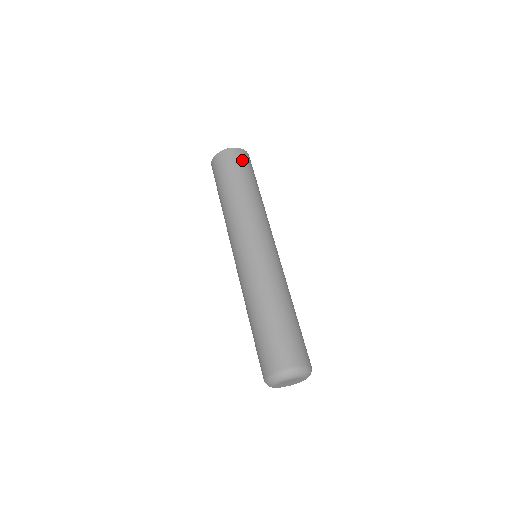
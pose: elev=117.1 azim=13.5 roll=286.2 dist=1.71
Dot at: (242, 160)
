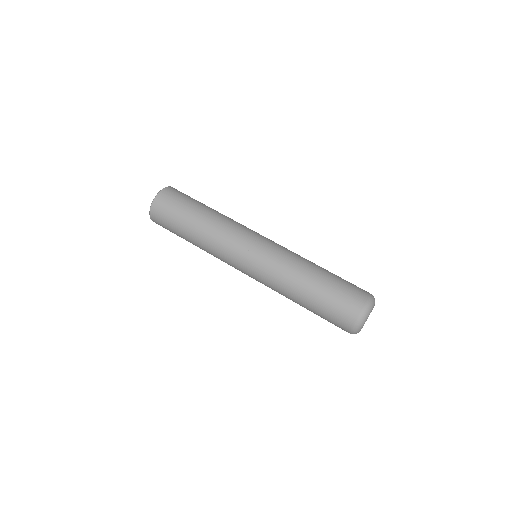
Dot at: (178, 194)
